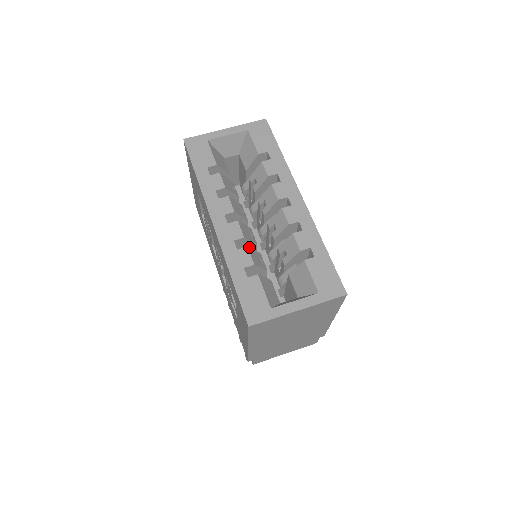
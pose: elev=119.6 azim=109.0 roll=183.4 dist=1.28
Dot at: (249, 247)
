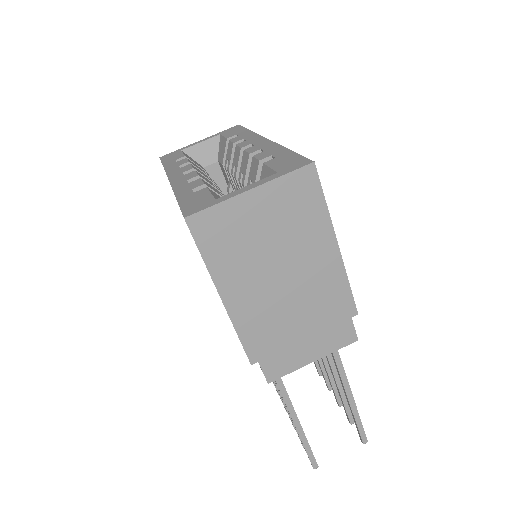
Dot at: occluded
